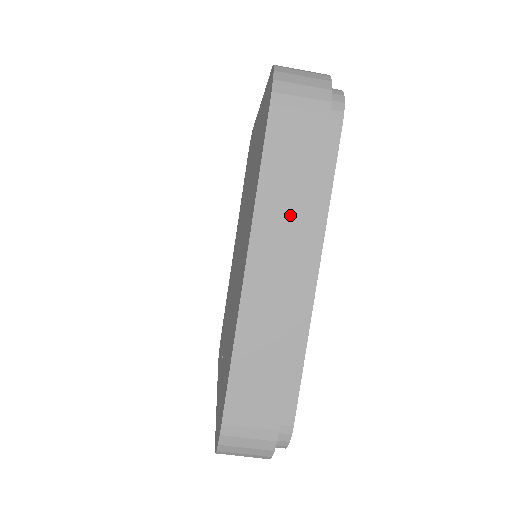
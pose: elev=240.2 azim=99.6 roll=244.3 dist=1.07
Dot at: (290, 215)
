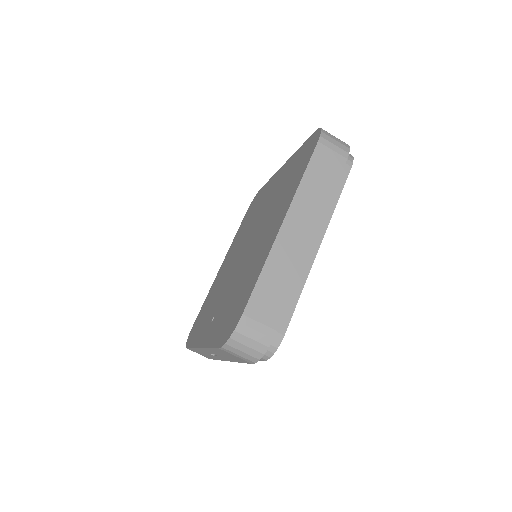
Dot at: (315, 202)
